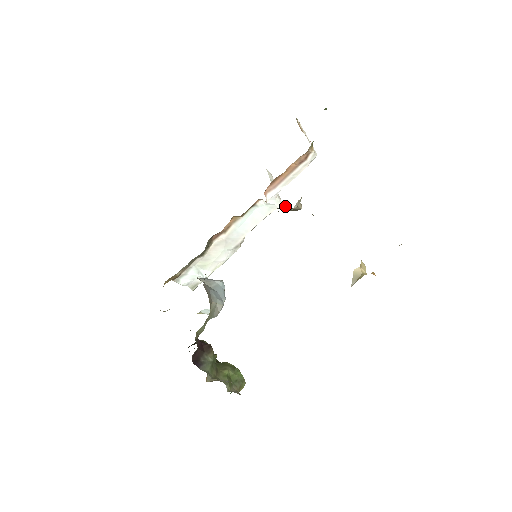
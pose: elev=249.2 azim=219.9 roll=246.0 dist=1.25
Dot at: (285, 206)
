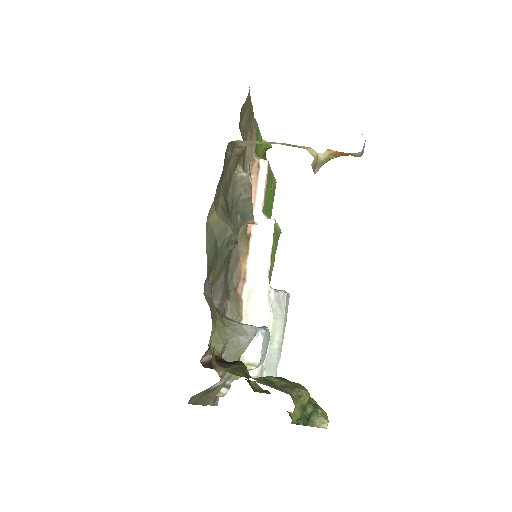
Dot at: (238, 187)
